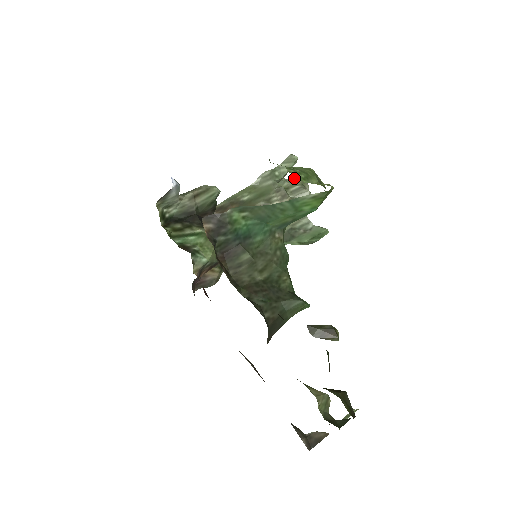
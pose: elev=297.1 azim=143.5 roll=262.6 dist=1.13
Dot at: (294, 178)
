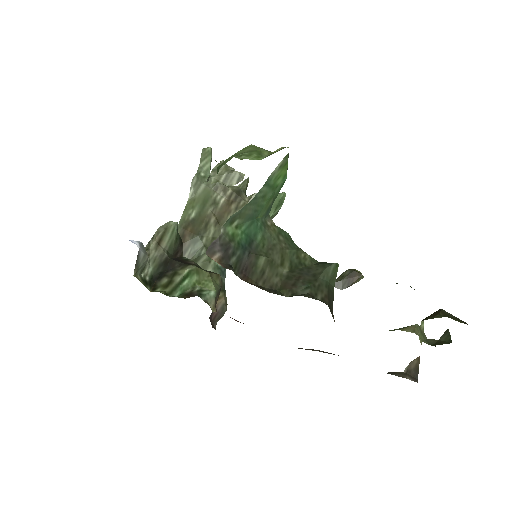
Dot at: (215, 169)
